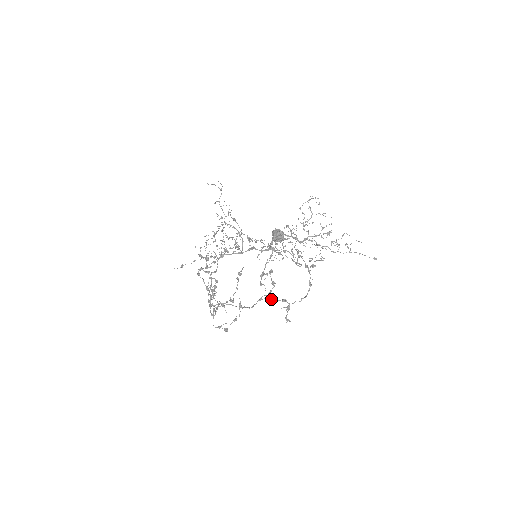
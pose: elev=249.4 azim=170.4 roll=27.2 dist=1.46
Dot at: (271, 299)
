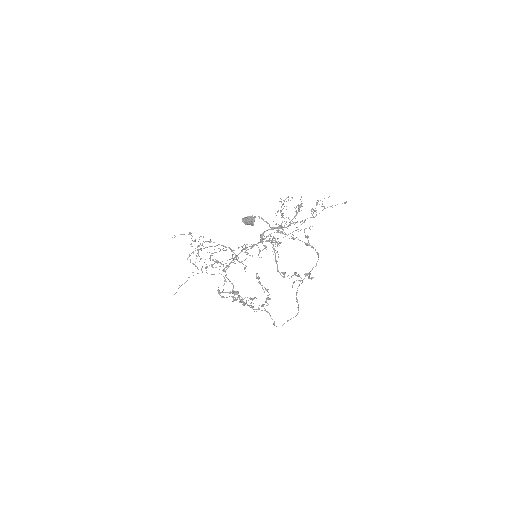
Dot at: occluded
